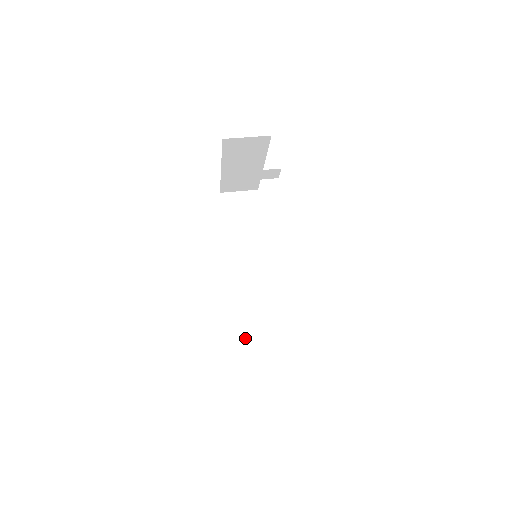
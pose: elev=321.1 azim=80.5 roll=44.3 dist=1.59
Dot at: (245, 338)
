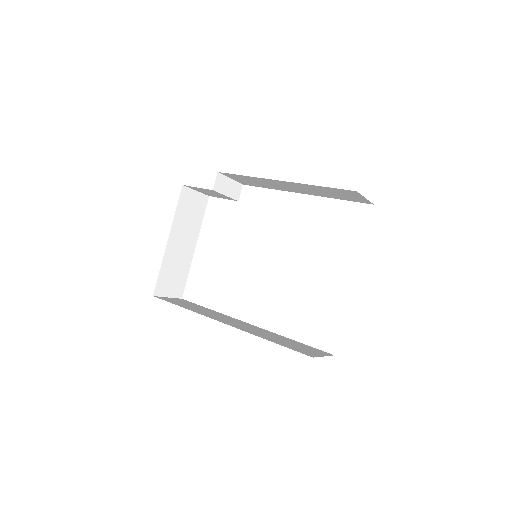
Dot at: (293, 348)
